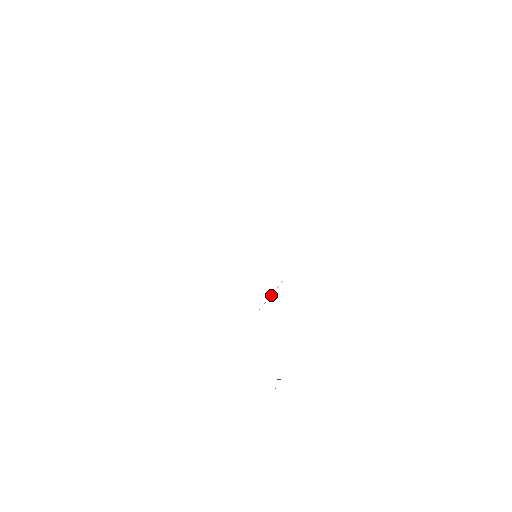
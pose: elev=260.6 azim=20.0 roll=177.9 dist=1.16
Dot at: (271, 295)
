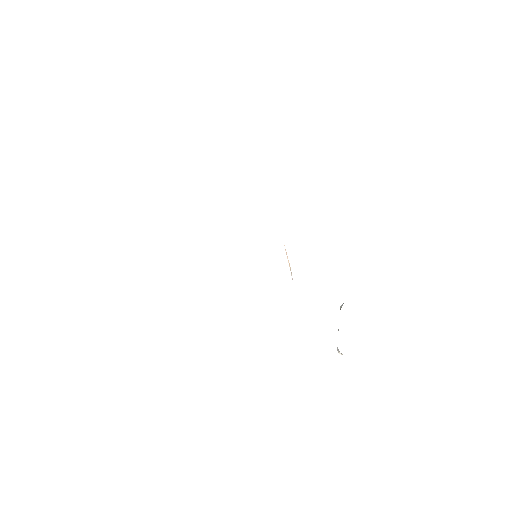
Dot at: (290, 267)
